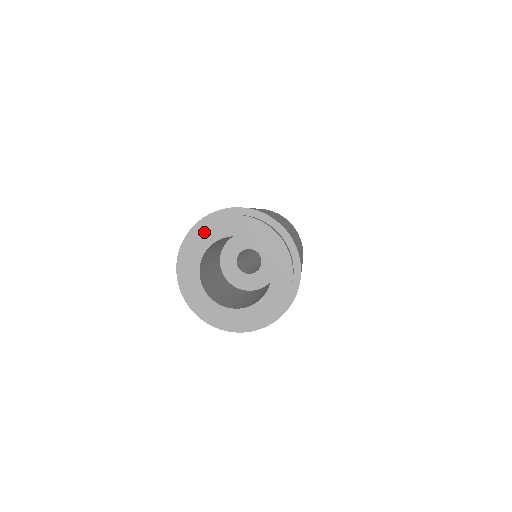
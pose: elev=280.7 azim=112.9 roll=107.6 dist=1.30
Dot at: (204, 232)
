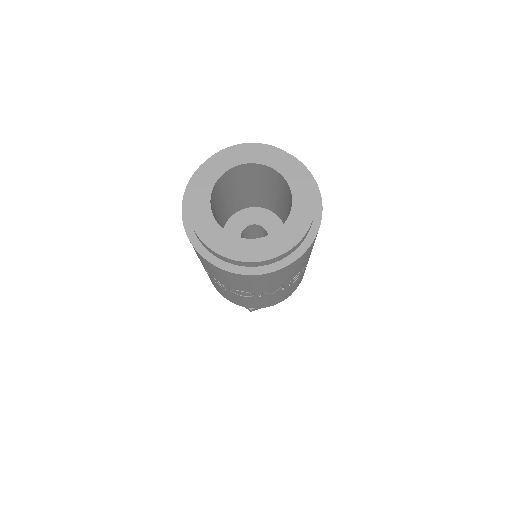
Dot at: (207, 168)
